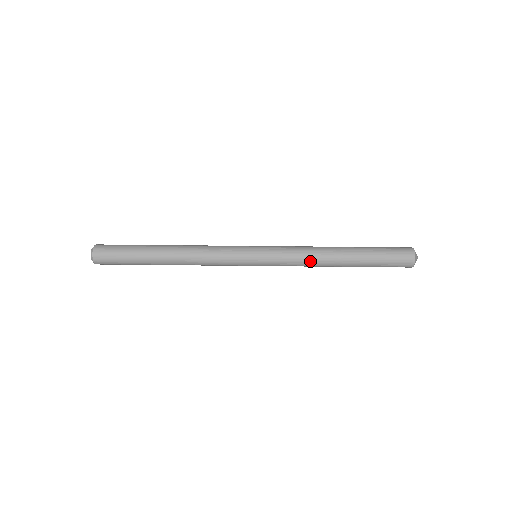
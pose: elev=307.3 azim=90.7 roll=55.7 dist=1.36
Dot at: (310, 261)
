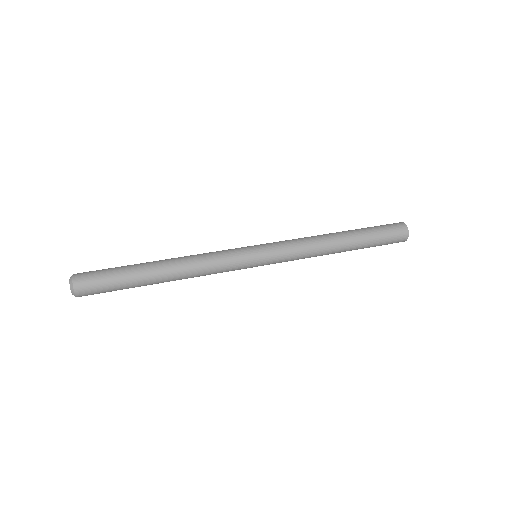
Dot at: (312, 246)
